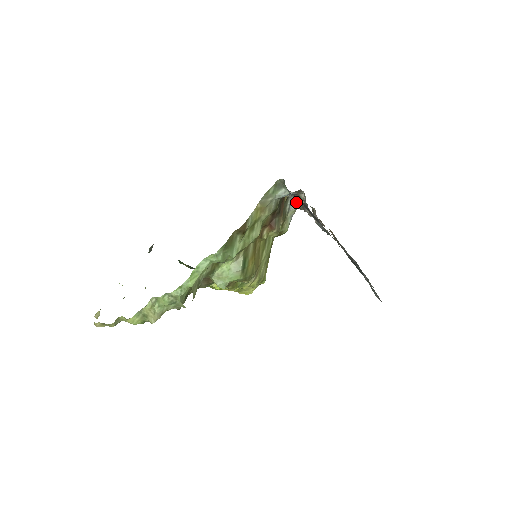
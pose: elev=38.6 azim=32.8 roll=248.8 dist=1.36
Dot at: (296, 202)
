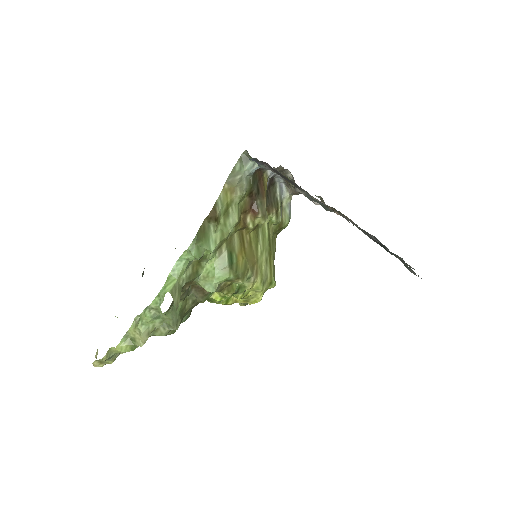
Dot at: (287, 187)
